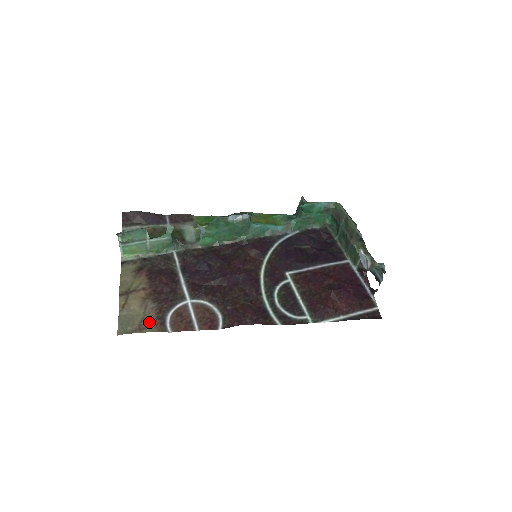
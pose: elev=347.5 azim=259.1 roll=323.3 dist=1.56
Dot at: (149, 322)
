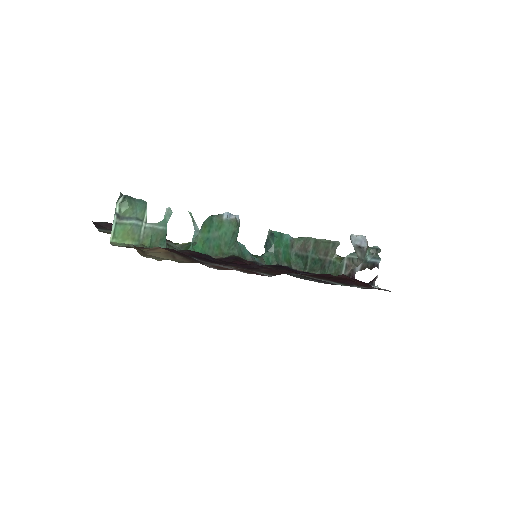
Dot at: (188, 262)
